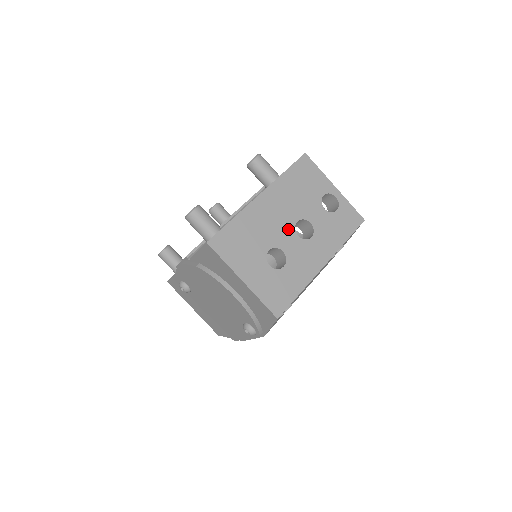
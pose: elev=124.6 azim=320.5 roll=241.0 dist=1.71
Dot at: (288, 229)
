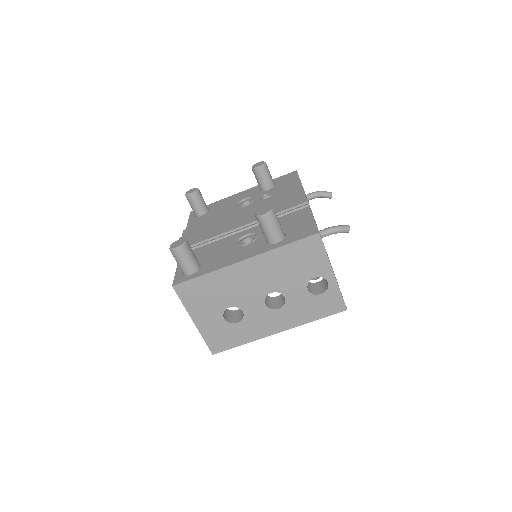
Dot at: (258, 296)
